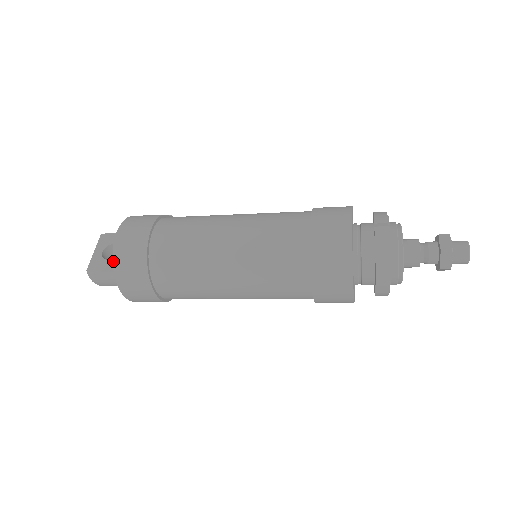
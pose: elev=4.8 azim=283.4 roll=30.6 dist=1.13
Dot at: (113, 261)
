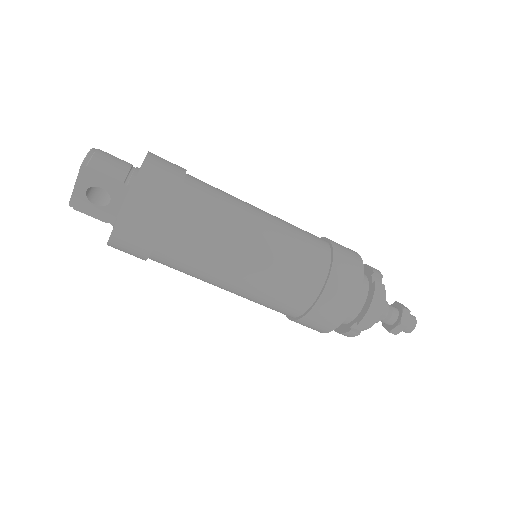
Dot at: occluded
